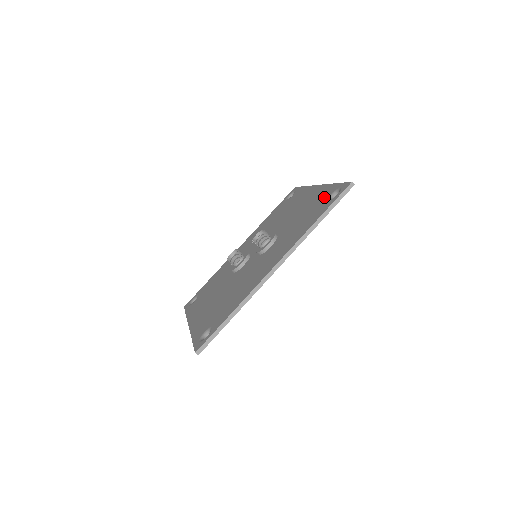
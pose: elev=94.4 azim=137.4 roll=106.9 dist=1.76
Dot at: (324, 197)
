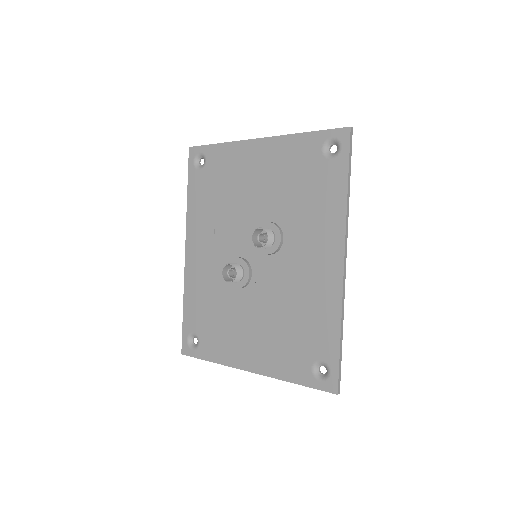
Dot at: (311, 155)
